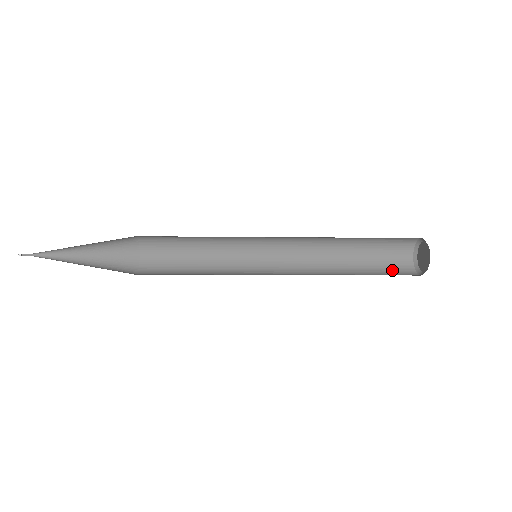
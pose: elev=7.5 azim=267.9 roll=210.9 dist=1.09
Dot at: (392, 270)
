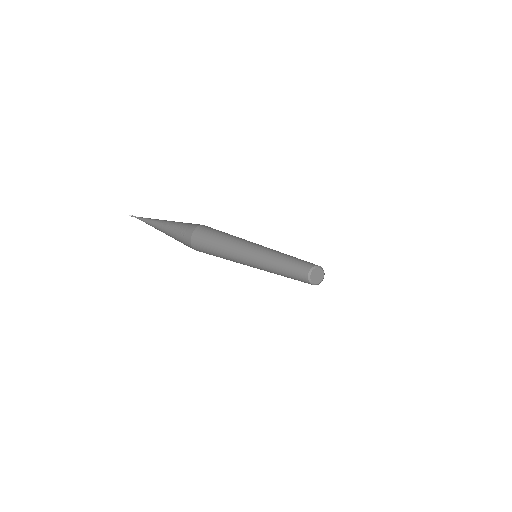
Dot at: (300, 277)
